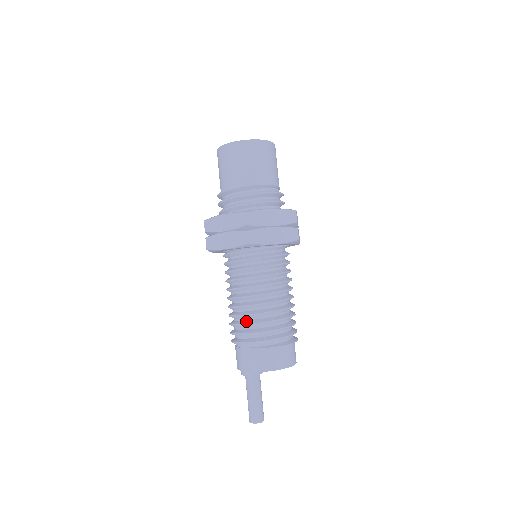
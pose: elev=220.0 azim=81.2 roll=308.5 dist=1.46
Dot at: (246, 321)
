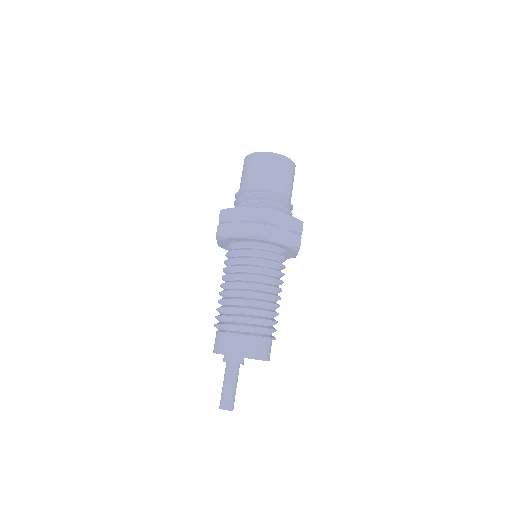
Dot at: occluded
